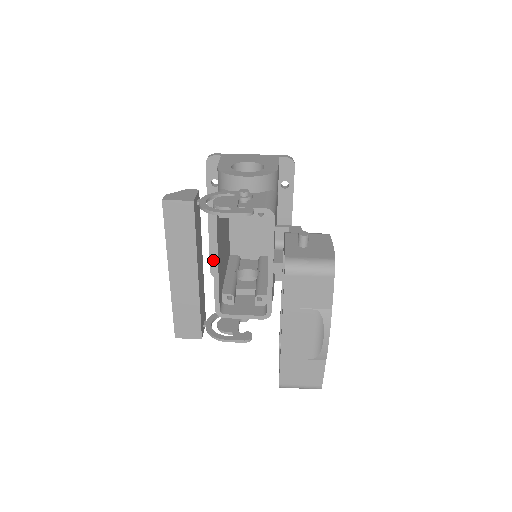
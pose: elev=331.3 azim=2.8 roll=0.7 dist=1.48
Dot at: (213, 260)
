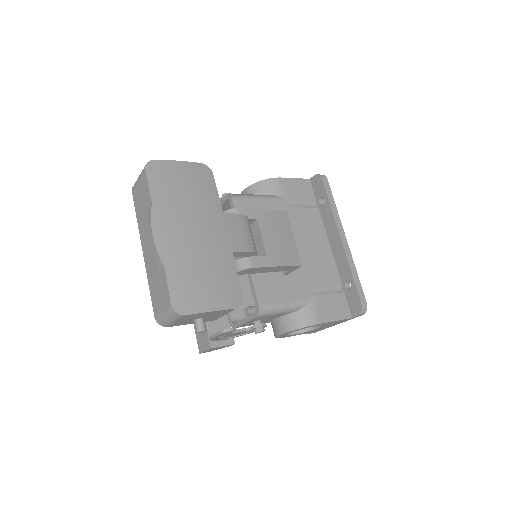
Dot at: occluded
